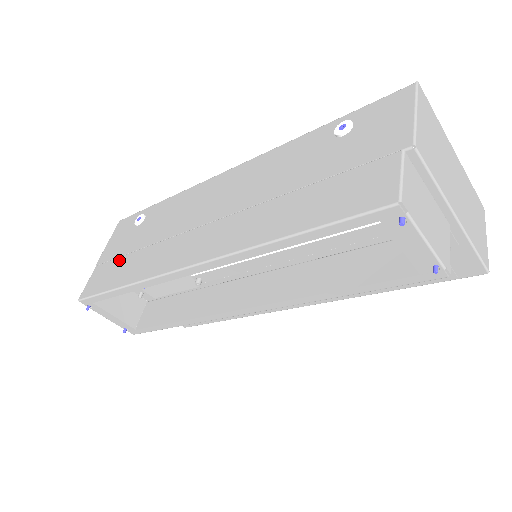
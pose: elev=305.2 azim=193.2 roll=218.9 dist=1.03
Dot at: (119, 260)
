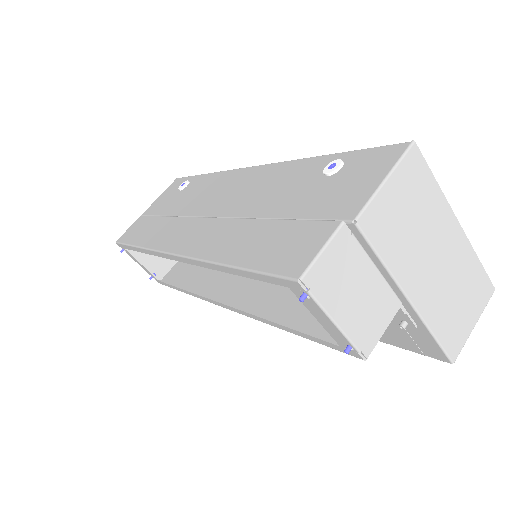
Dot at: (151, 219)
